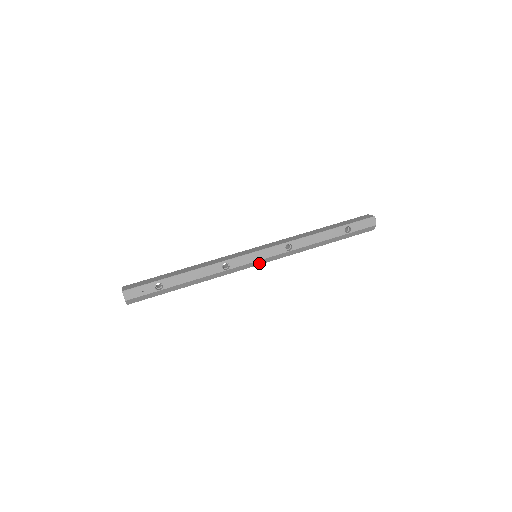
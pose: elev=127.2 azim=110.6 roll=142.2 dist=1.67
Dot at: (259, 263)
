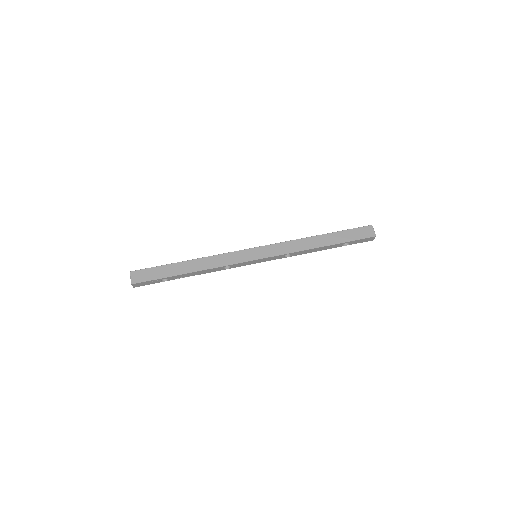
Dot at: occluded
